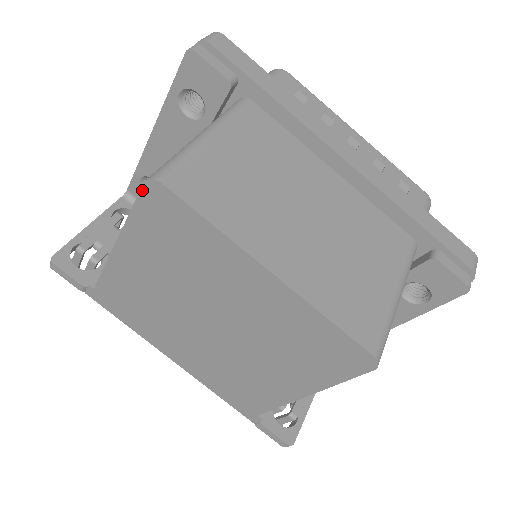
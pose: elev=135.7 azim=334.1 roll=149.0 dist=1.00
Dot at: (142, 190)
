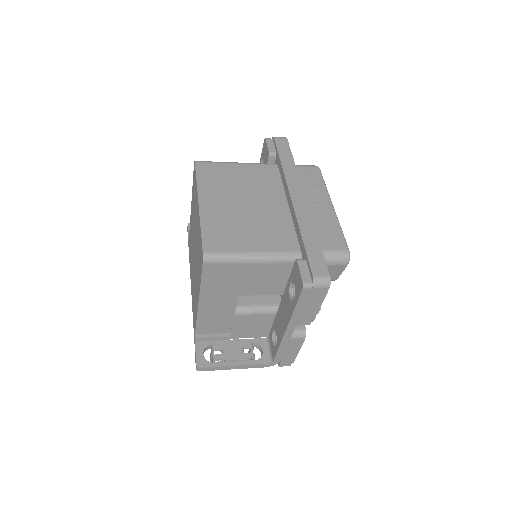
Dot at: occluded
